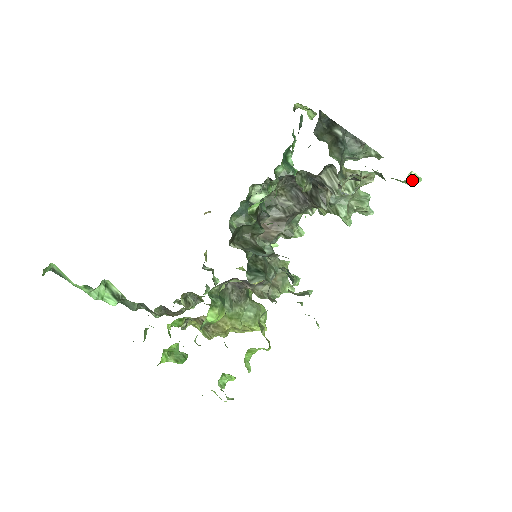
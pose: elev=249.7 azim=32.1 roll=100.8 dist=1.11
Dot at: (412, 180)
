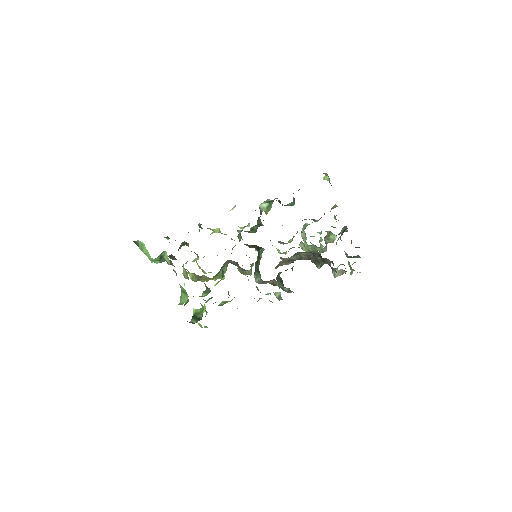
Dot at: occluded
